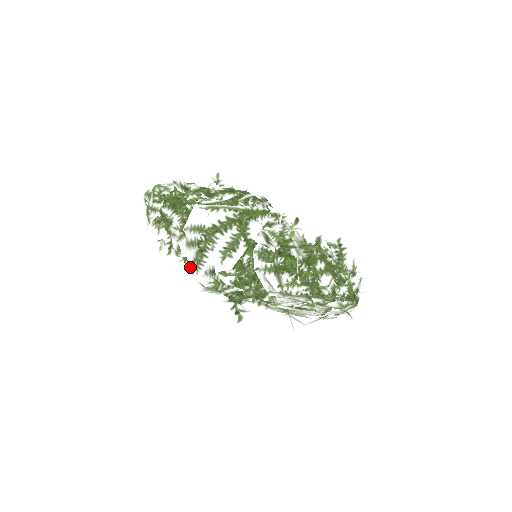
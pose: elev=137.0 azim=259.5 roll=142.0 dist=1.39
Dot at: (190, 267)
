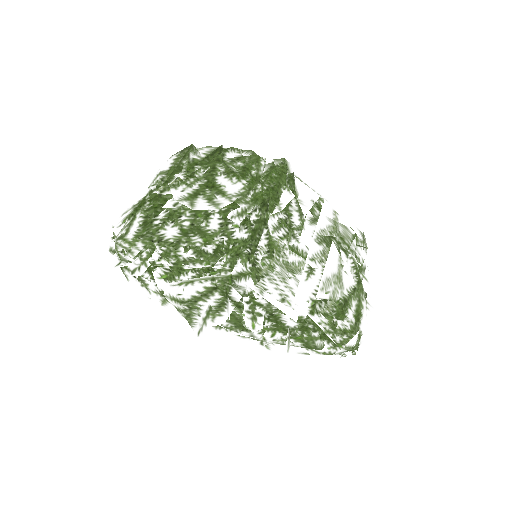
Dot at: occluded
